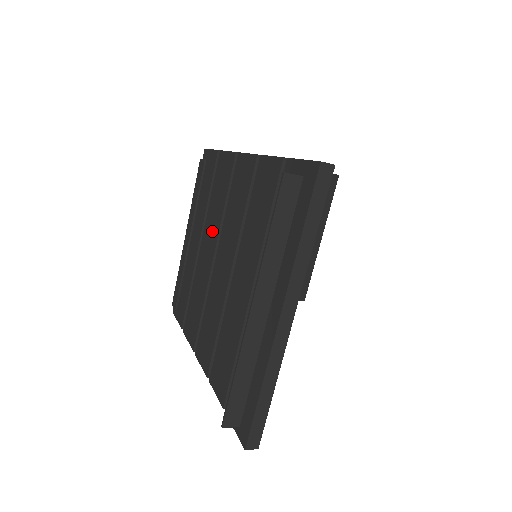
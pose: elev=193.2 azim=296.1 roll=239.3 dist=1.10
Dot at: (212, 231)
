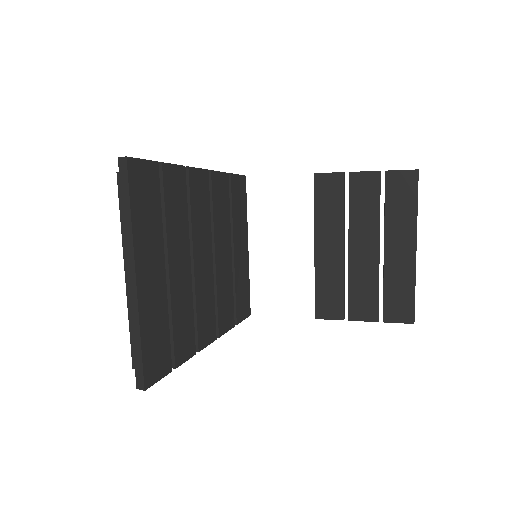
Dot at: occluded
